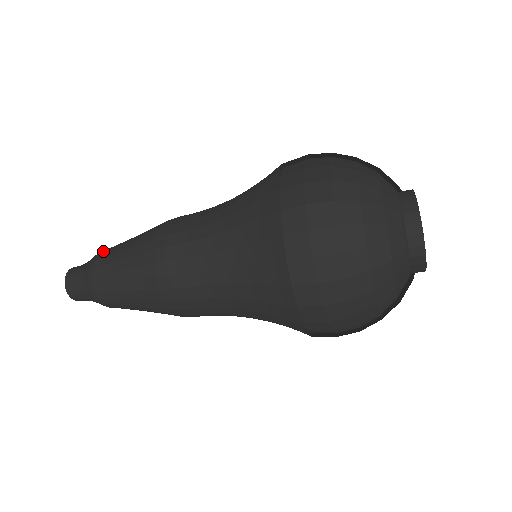
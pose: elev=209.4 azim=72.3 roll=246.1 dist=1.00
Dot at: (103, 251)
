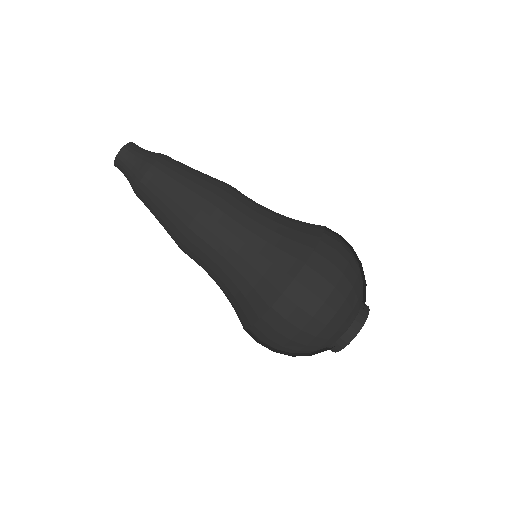
Dot at: occluded
